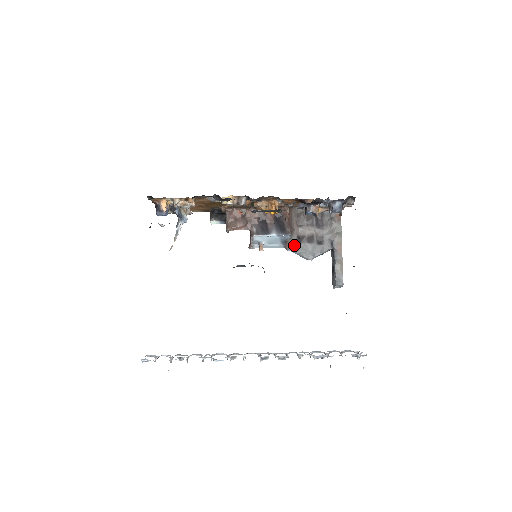
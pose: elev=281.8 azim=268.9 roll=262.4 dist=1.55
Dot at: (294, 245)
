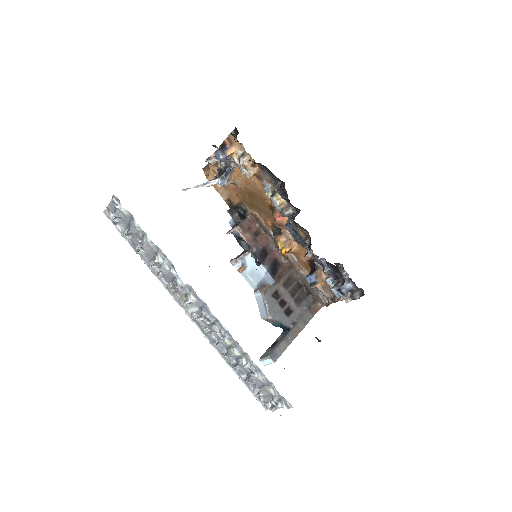
Dot at: (269, 293)
